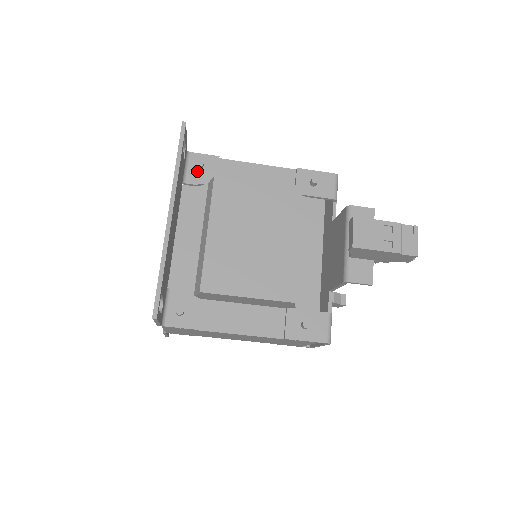
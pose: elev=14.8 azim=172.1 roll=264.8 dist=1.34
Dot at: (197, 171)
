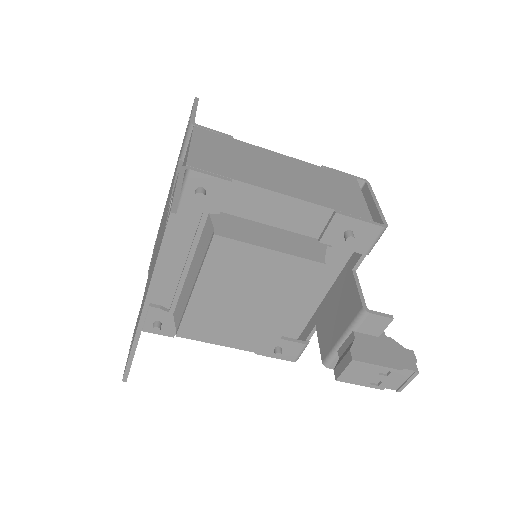
Dot at: occluded
